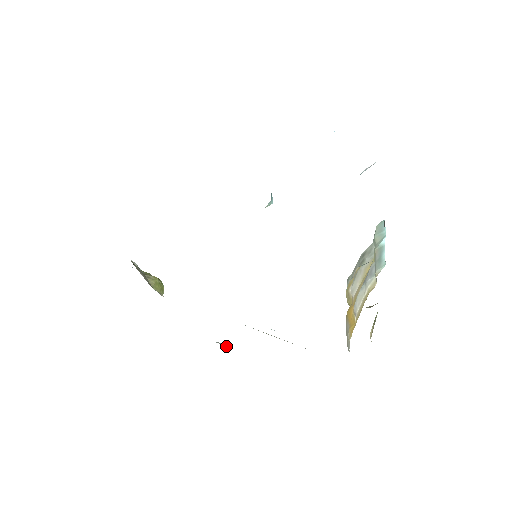
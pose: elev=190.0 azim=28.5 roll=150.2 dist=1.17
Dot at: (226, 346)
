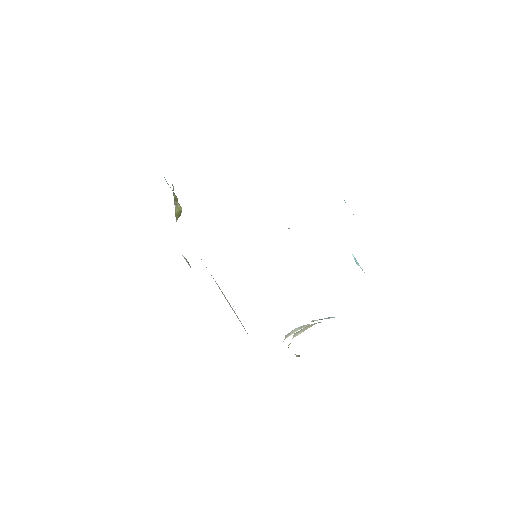
Dot at: (189, 265)
